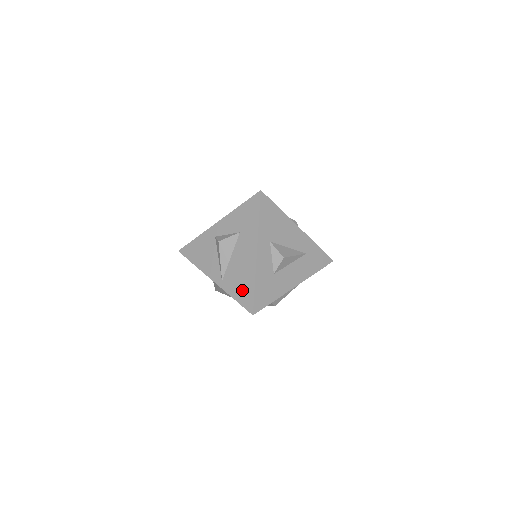
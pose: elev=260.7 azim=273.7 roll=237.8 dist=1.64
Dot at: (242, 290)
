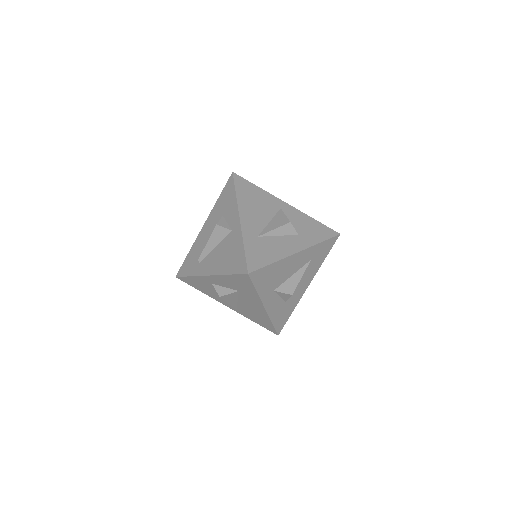
Dot at: (260, 321)
